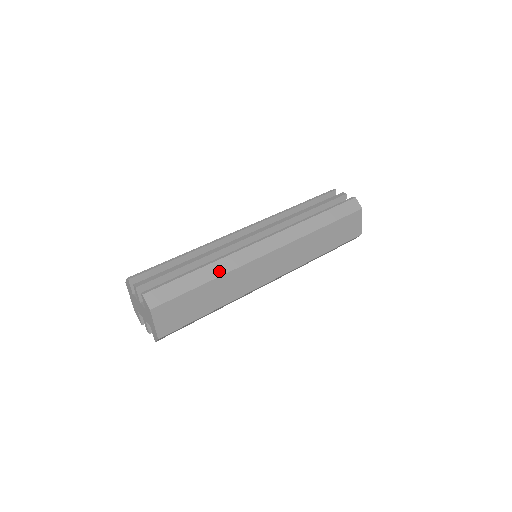
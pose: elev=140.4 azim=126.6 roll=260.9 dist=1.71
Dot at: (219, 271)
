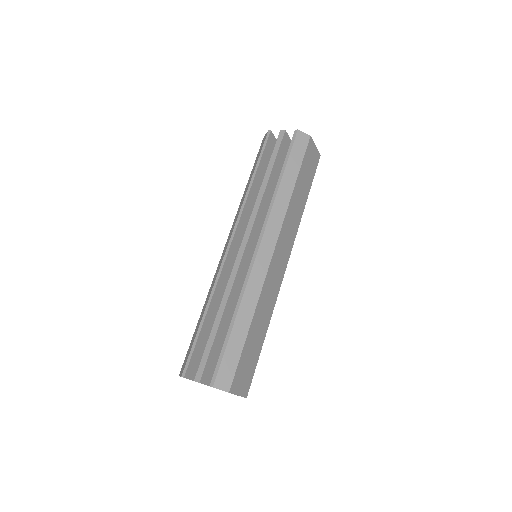
Dot at: (250, 309)
